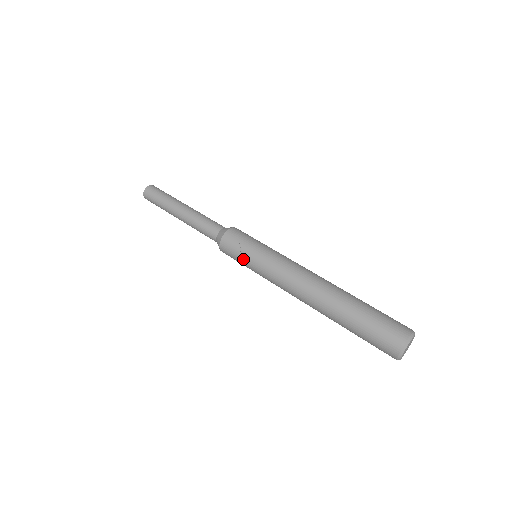
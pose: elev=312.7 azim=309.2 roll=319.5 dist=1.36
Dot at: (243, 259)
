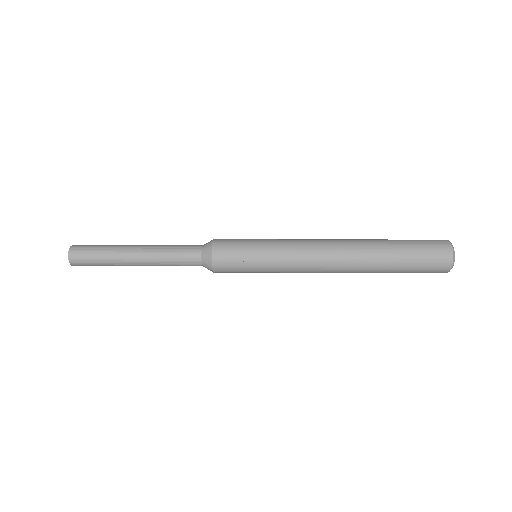
Dot at: (250, 267)
